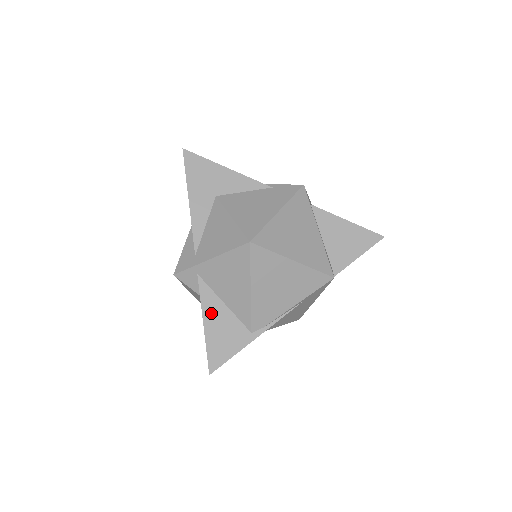
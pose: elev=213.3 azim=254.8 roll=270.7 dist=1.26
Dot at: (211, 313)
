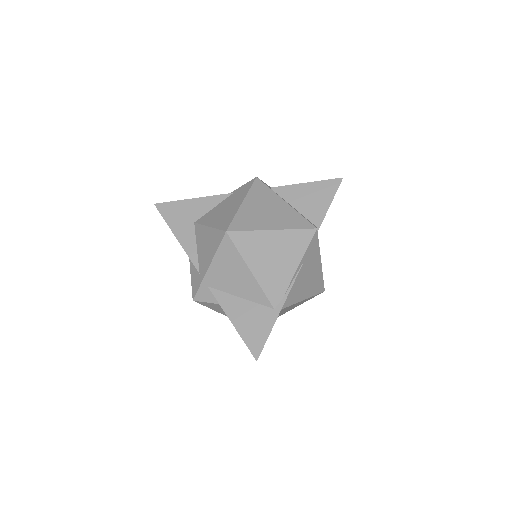
Dot at: (233, 311)
